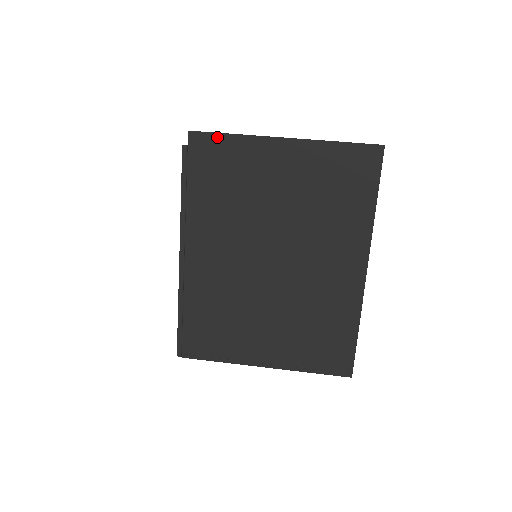
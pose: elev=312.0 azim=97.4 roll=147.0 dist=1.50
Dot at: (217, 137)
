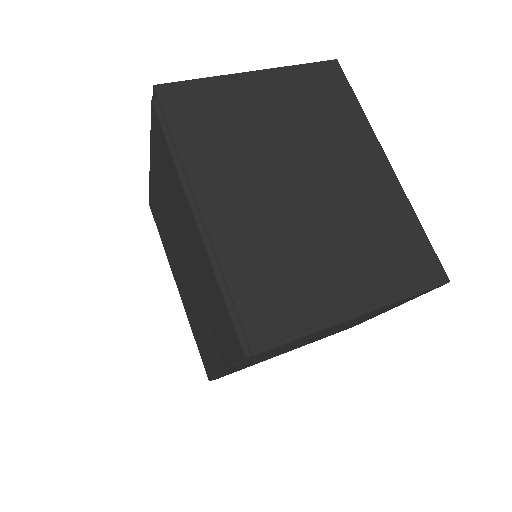
Dot at: (186, 84)
